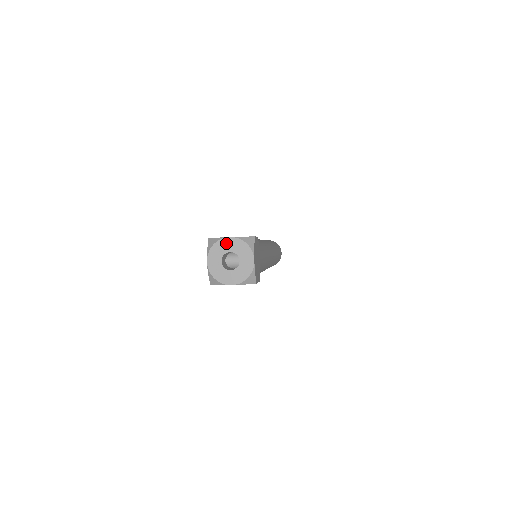
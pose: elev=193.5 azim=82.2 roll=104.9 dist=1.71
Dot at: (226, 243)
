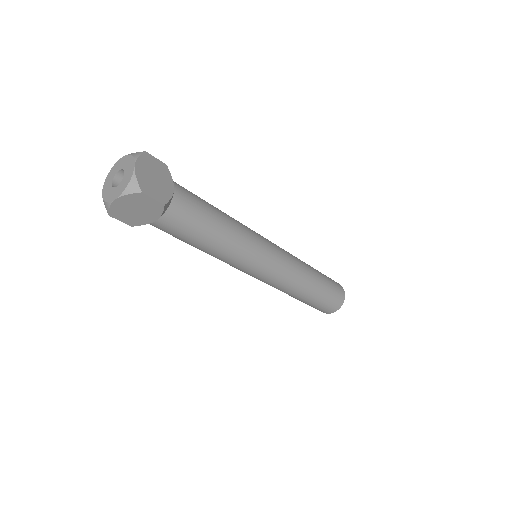
Dot at: (117, 165)
